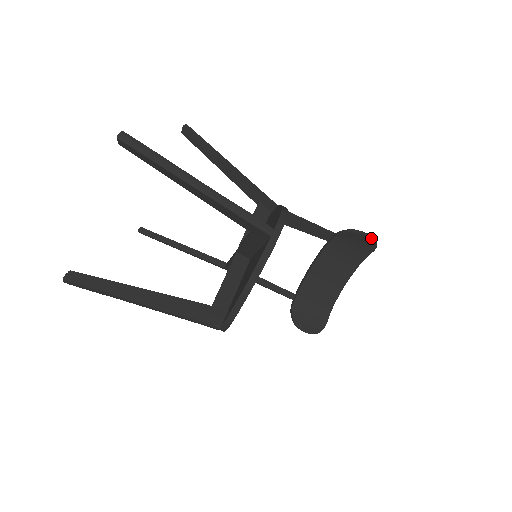
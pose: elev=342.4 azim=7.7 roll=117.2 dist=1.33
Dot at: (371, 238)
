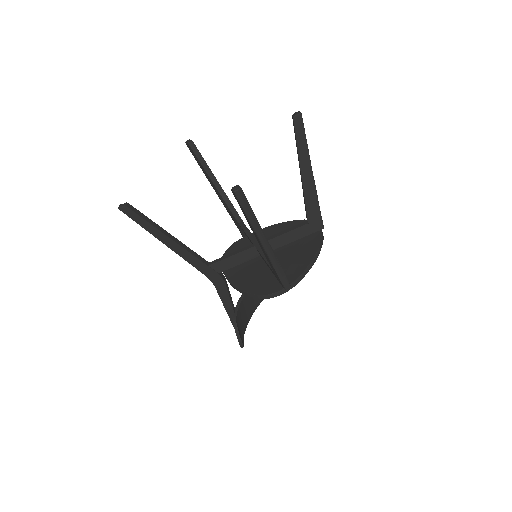
Dot at: occluded
